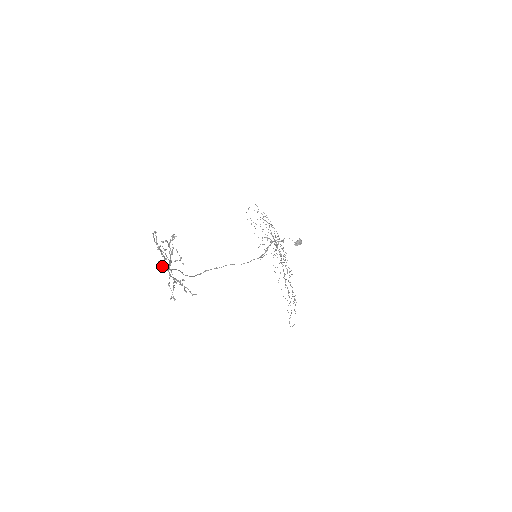
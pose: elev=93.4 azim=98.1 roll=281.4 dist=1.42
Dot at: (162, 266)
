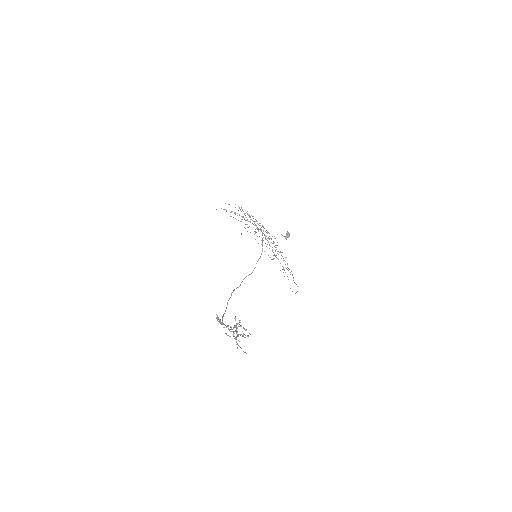
Dot at: occluded
